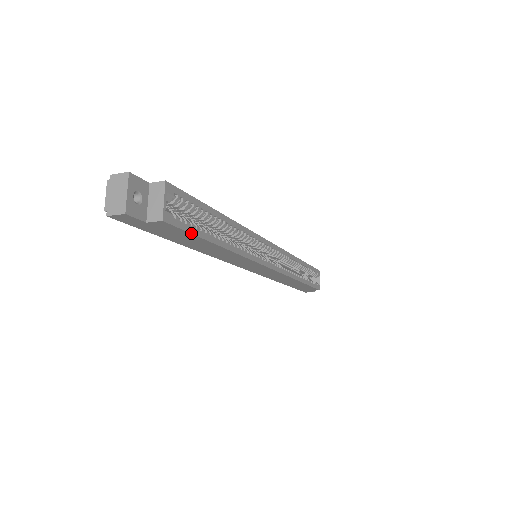
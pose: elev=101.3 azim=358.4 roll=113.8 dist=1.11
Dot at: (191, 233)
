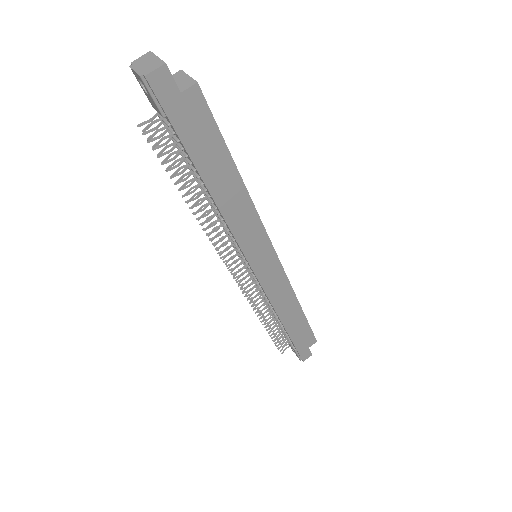
Dot at: (217, 126)
